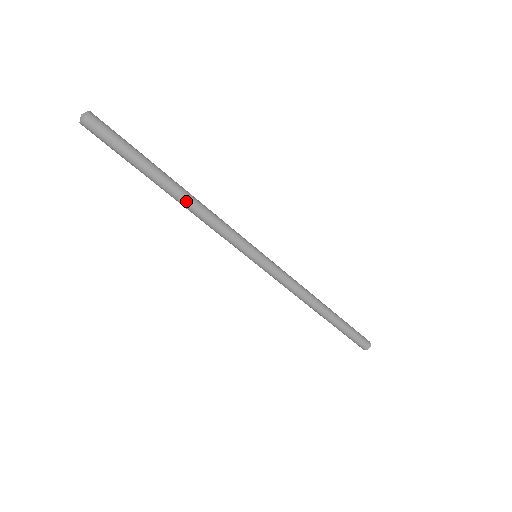
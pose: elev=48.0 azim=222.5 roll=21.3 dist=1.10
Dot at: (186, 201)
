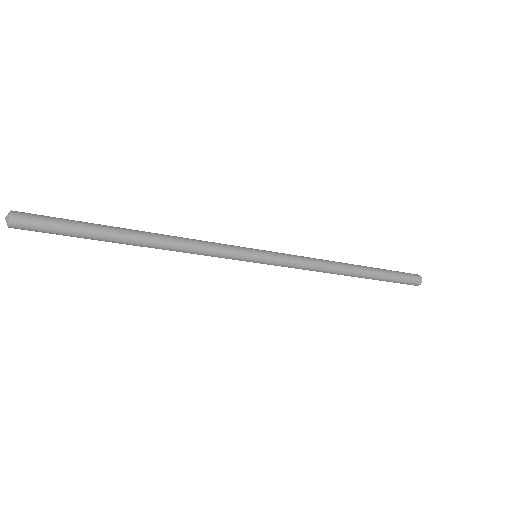
Dot at: (154, 246)
